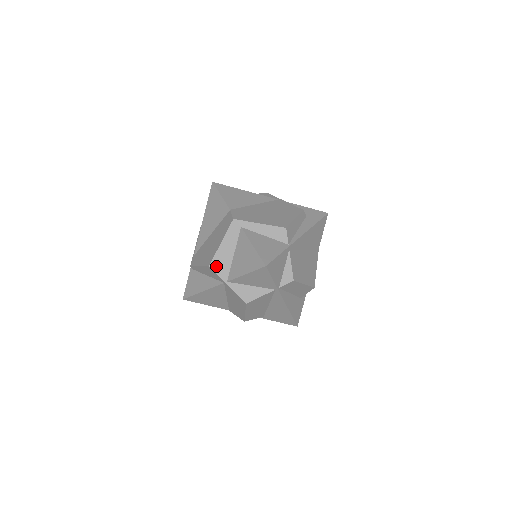
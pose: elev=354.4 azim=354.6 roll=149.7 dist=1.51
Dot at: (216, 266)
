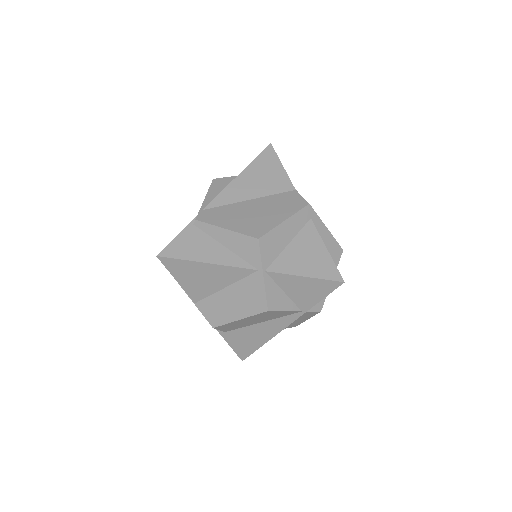
Dot at: (265, 244)
